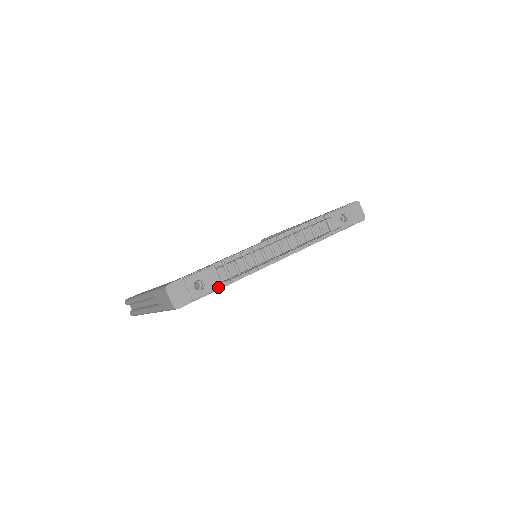
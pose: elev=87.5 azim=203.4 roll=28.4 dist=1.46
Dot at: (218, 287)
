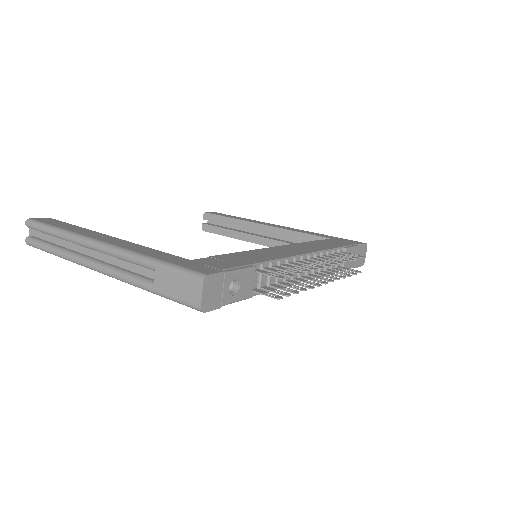
Dot at: (248, 296)
